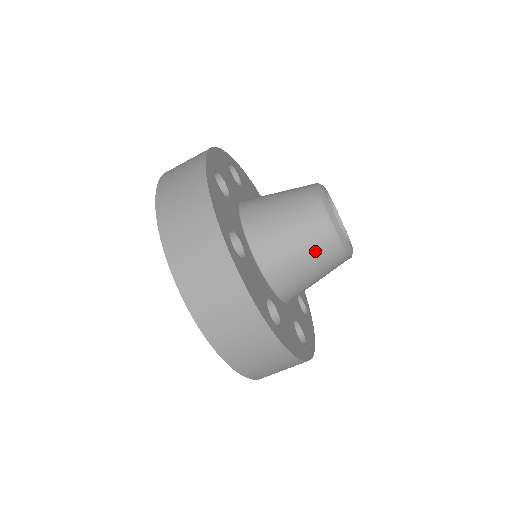
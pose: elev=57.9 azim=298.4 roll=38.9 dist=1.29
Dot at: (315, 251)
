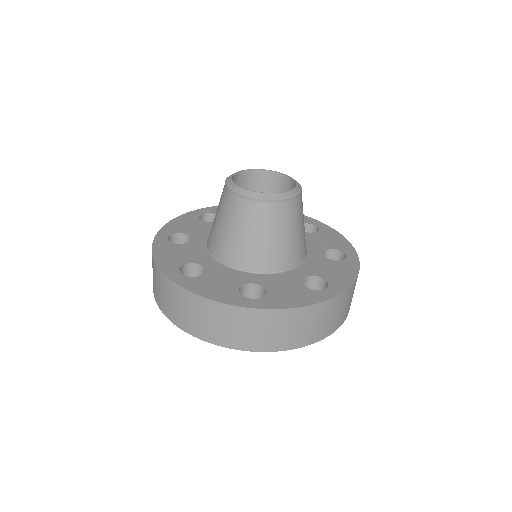
Dot at: (285, 223)
